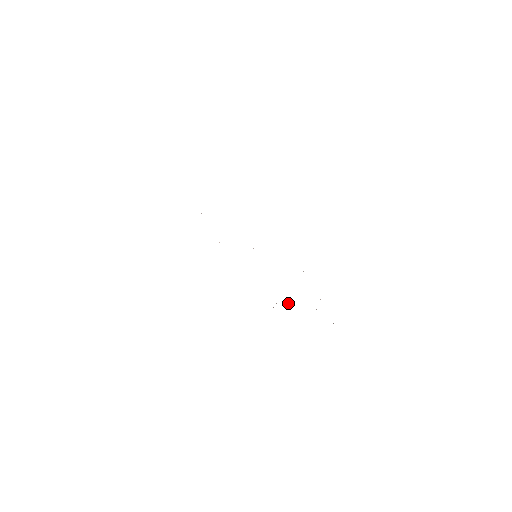
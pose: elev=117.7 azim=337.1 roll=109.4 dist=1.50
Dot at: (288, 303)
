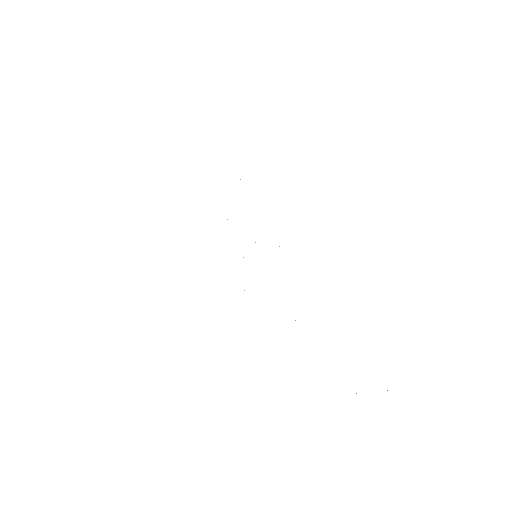
Dot at: occluded
